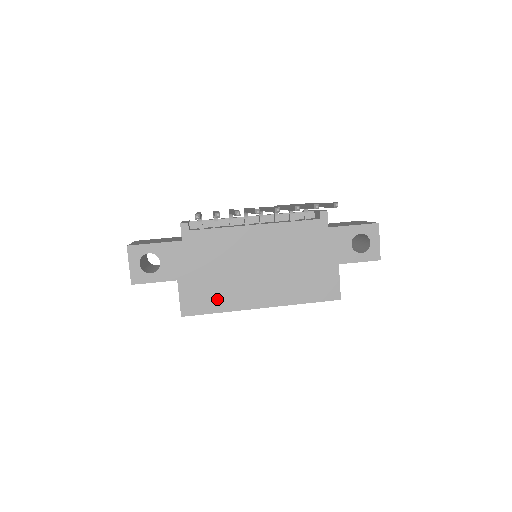
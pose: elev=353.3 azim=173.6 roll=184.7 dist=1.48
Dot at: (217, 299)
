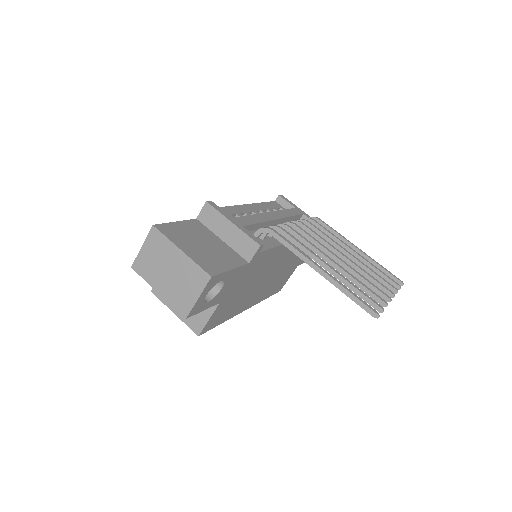
Dot at: (230, 312)
